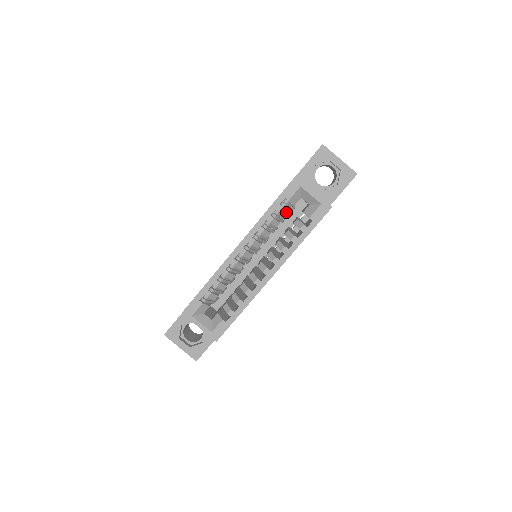
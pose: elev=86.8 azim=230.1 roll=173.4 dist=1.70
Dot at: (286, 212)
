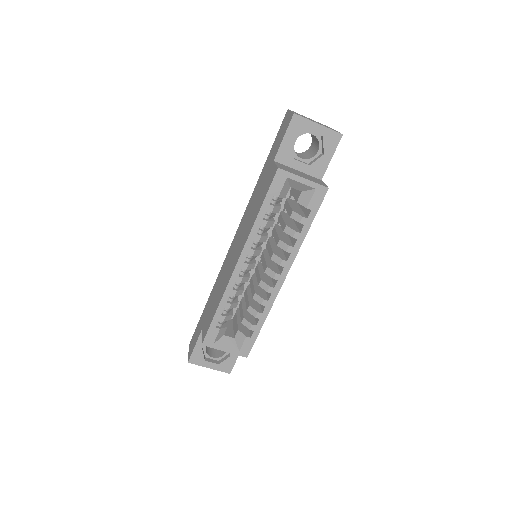
Dot at: (278, 208)
